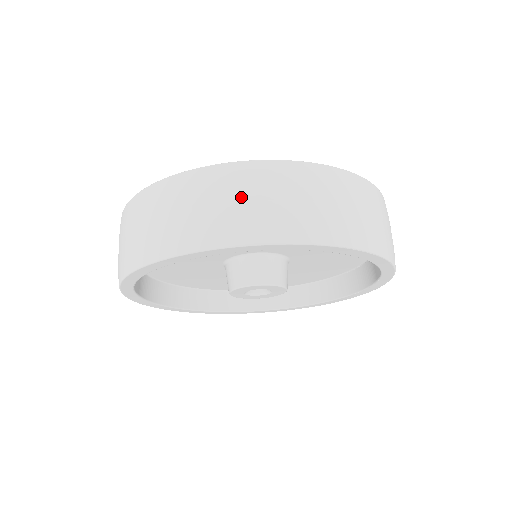
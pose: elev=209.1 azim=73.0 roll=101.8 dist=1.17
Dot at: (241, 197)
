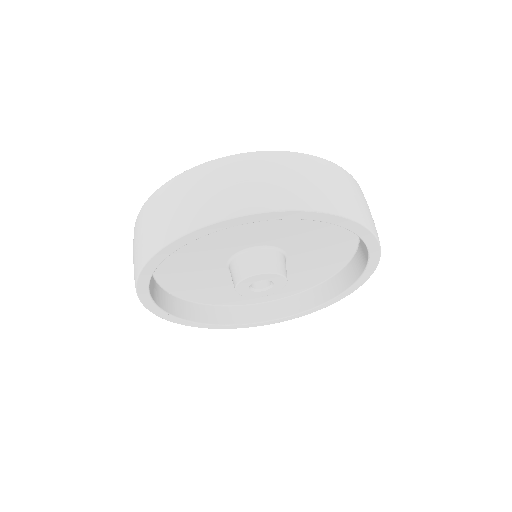
Dot at: (184, 197)
